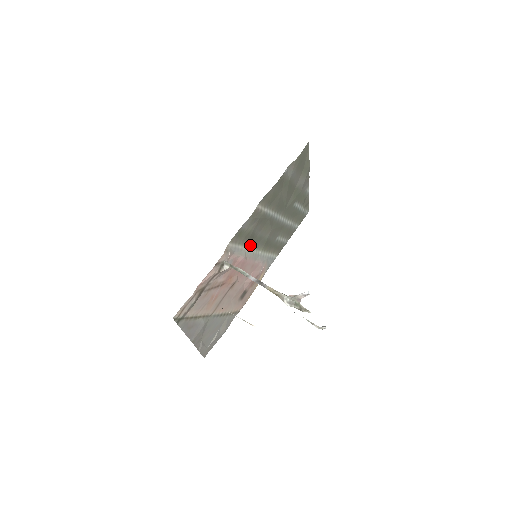
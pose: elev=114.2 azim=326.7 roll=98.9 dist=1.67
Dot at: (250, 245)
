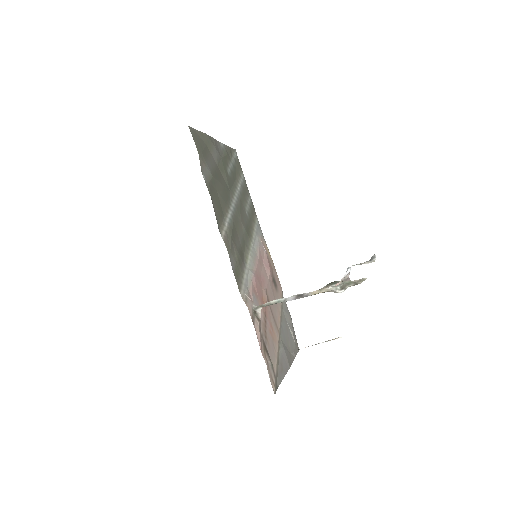
Dot at: (245, 259)
